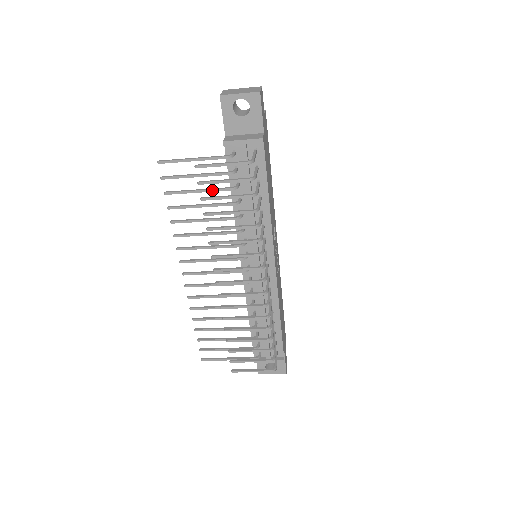
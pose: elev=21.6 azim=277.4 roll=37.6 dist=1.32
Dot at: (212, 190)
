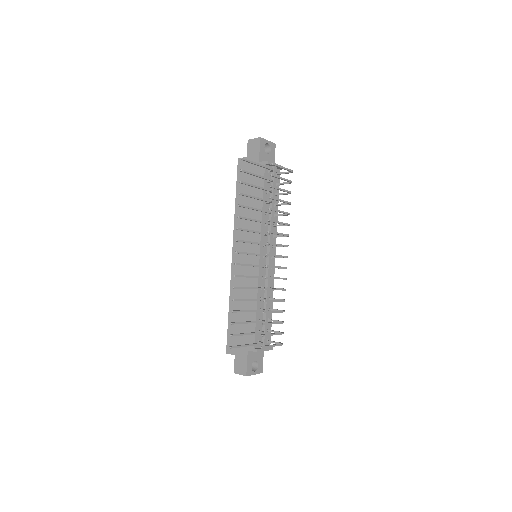
Dot at: (263, 188)
